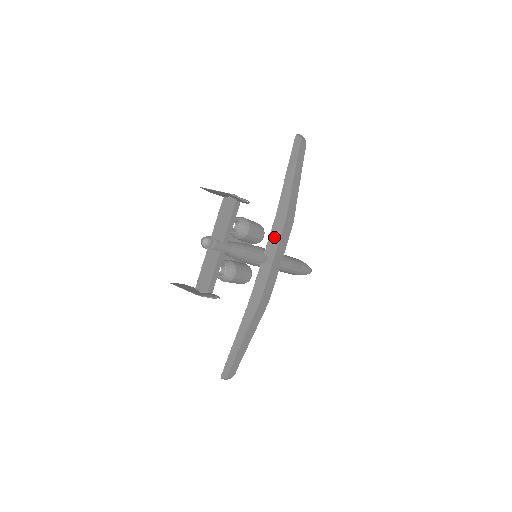
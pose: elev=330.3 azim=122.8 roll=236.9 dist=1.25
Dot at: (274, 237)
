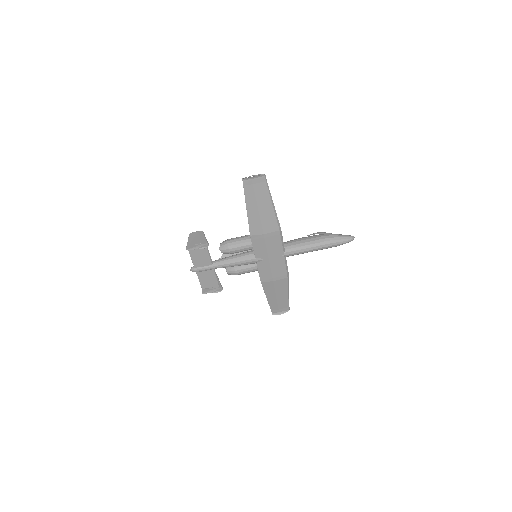
Dot at: (259, 247)
